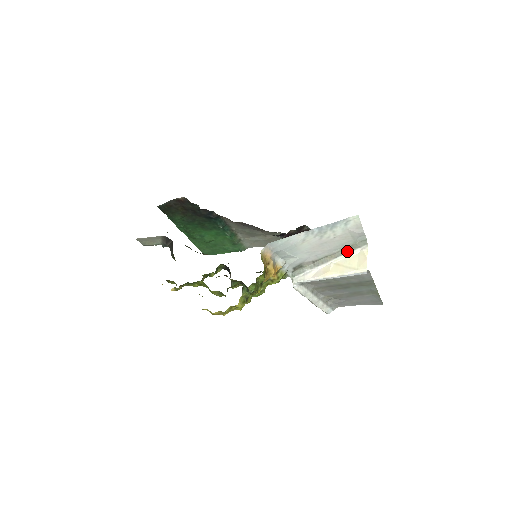
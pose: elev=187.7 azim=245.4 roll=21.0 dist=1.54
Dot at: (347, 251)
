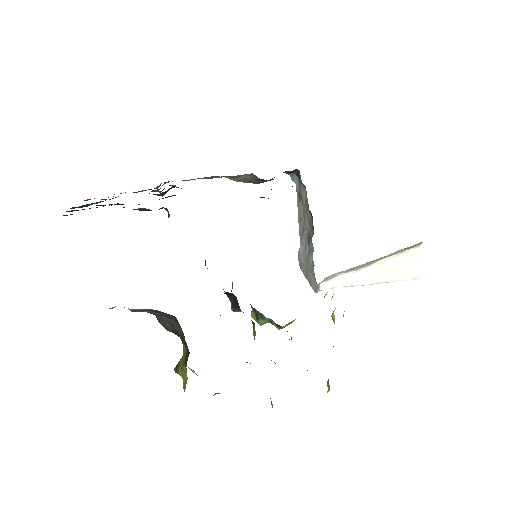
Dot at: (396, 253)
